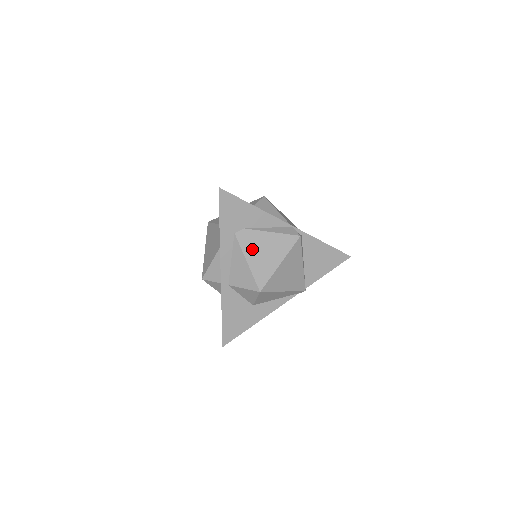
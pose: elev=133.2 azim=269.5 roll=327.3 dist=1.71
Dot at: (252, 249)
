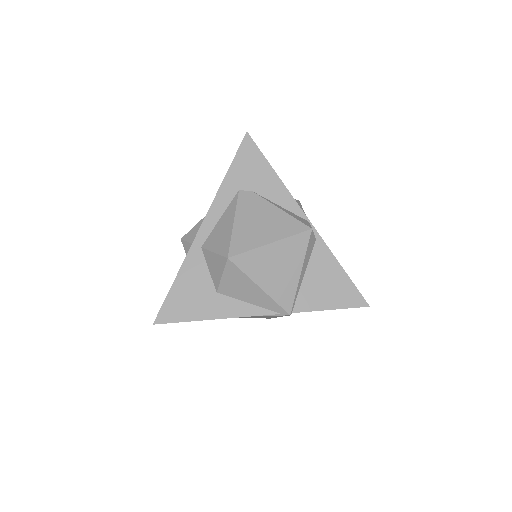
Dot at: (248, 213)
